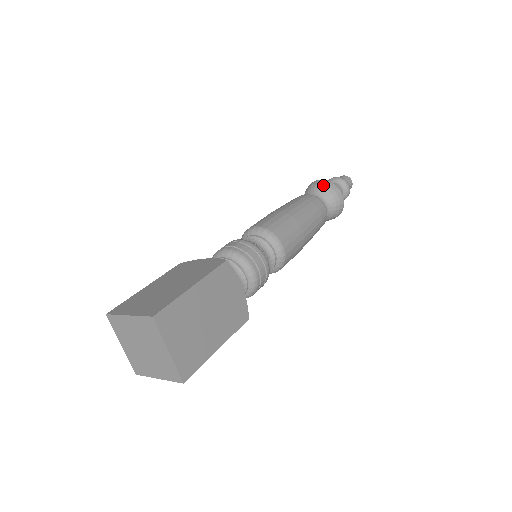
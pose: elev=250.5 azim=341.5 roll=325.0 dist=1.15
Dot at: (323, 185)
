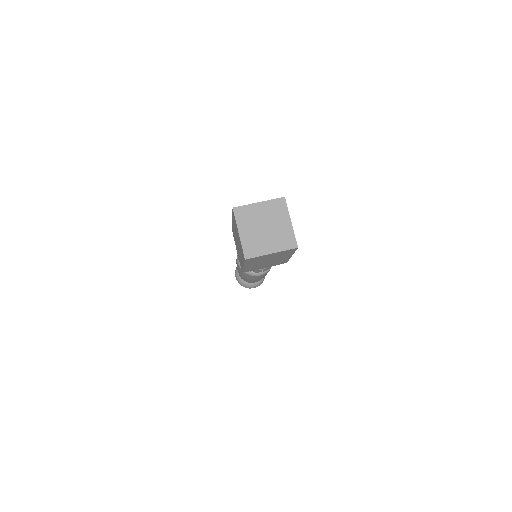
Dot at: occluded
